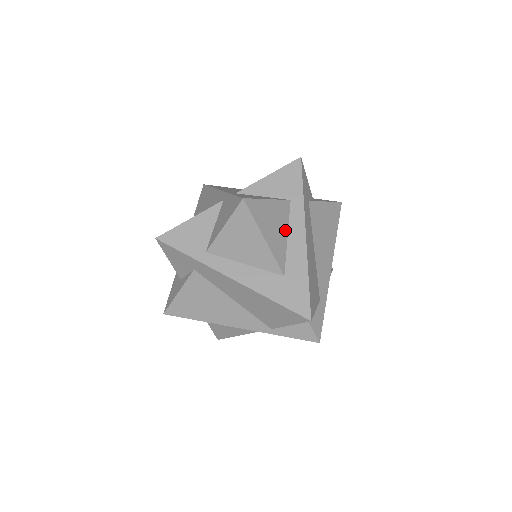
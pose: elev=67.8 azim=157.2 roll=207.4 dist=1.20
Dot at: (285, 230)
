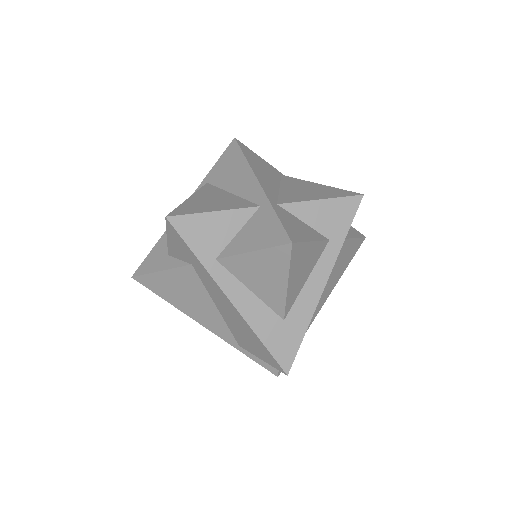
Dot at: (309, 273)
